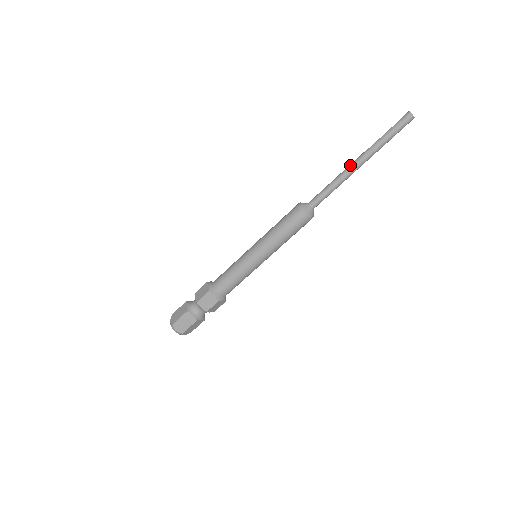
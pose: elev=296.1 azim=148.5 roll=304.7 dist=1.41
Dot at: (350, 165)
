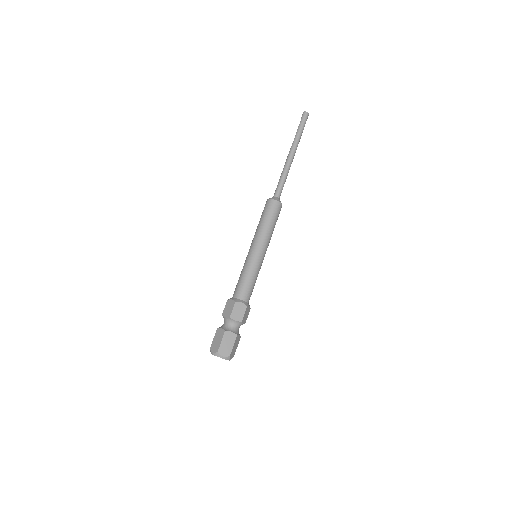
Dot at: (287, 158)
